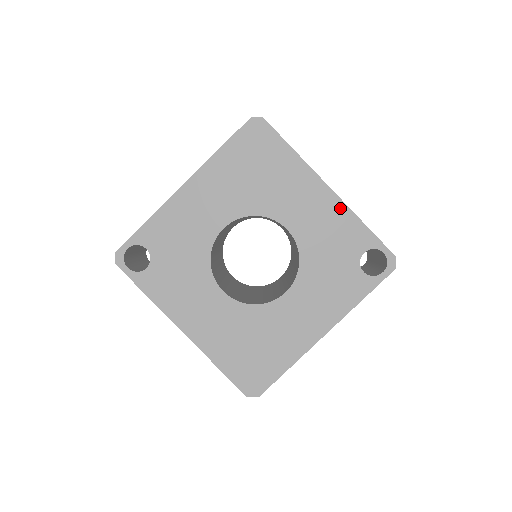
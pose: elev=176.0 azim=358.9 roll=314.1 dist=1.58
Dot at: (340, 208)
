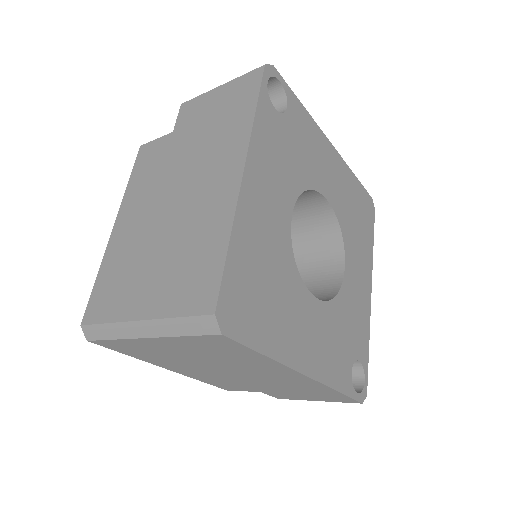
Dot at: (368, 312)
